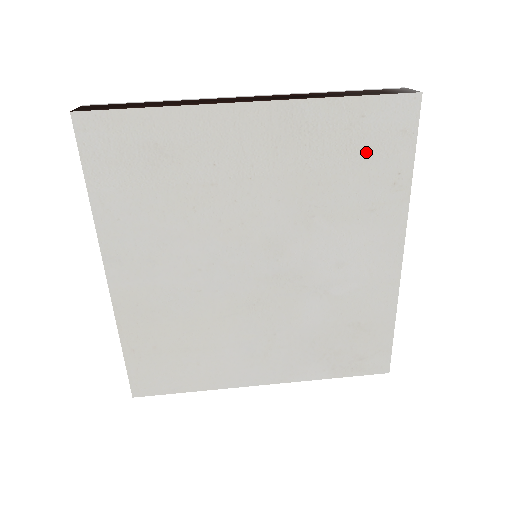
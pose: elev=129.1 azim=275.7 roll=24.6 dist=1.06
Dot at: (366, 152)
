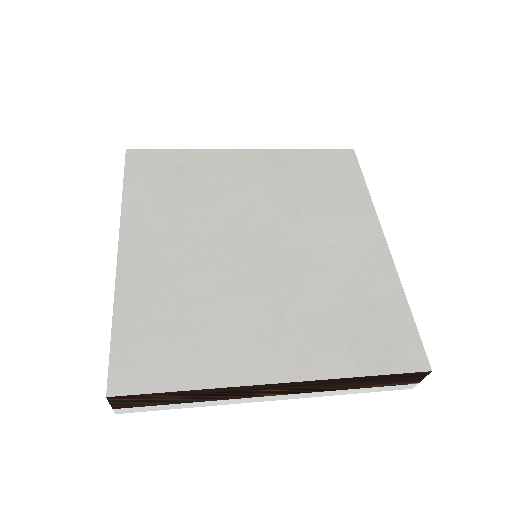
Dot at: (328, 175)
